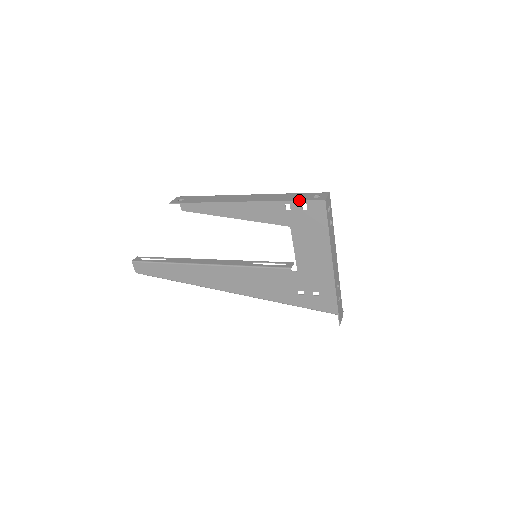
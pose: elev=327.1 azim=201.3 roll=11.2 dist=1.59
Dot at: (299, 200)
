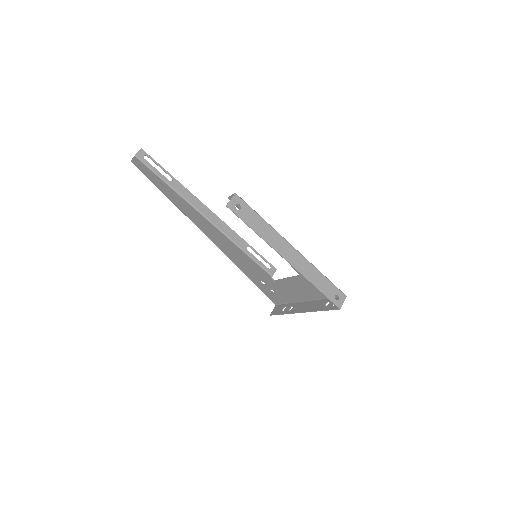
Dot at: (325, 295)
